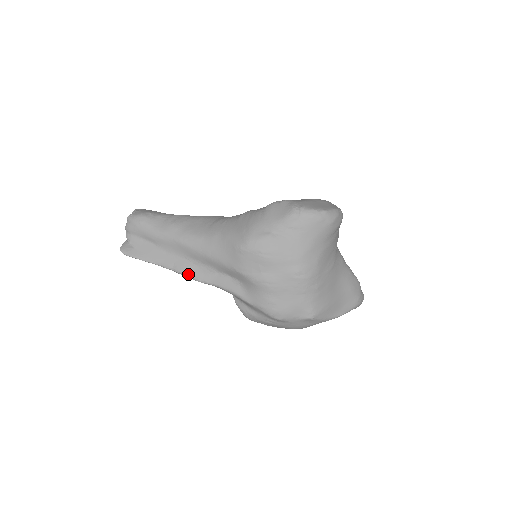
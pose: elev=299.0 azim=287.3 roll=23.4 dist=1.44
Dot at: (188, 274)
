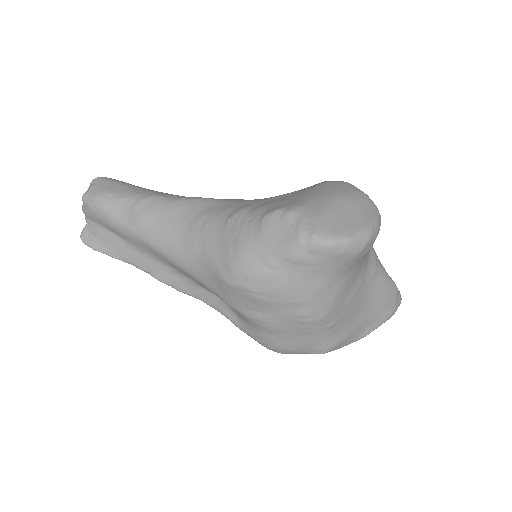
Dot at: (166, 282)
